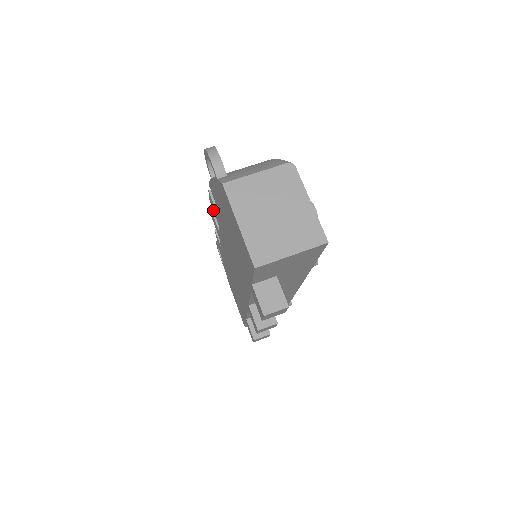
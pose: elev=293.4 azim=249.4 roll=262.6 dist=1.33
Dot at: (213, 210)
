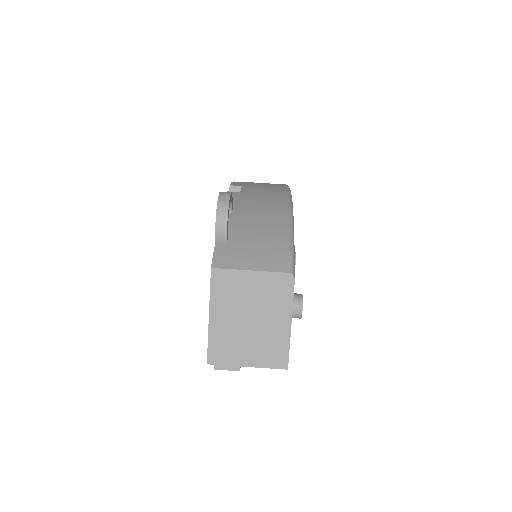
Dot at: occluded
